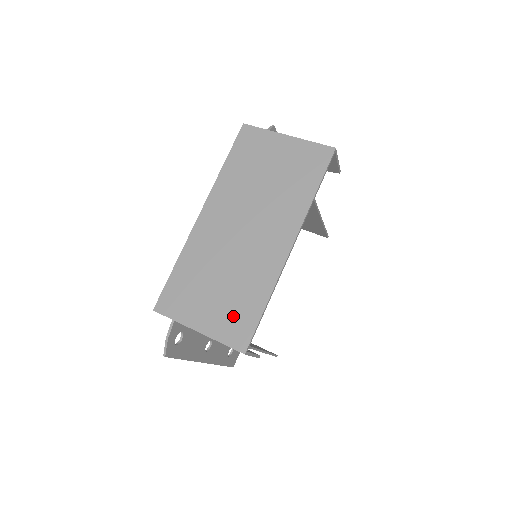
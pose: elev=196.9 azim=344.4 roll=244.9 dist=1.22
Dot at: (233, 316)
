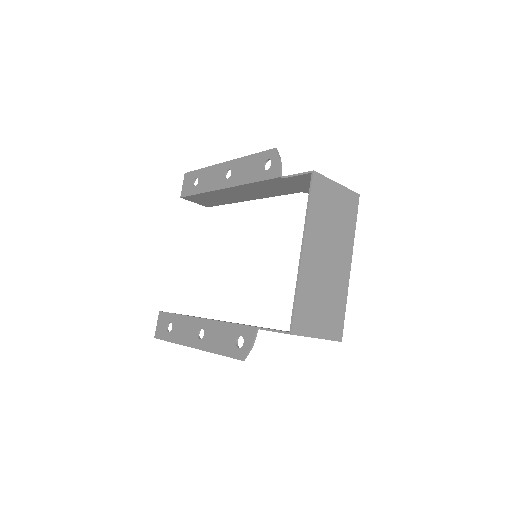
Dot at: (333, 321)
